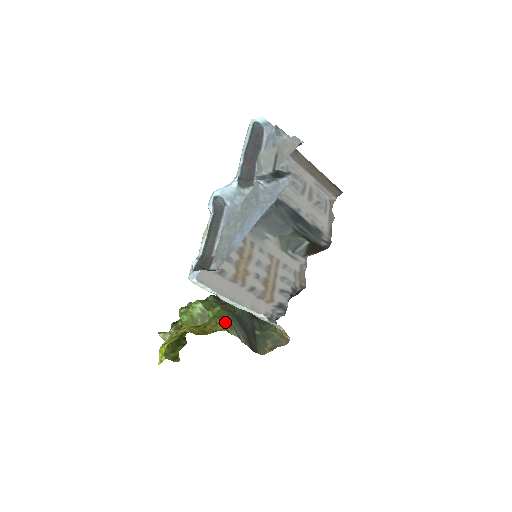
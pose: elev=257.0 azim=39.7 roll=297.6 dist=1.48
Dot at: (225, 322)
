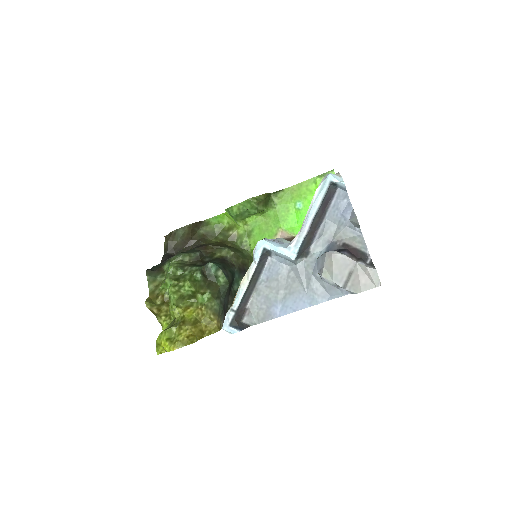
Dot at: (218, 318)
